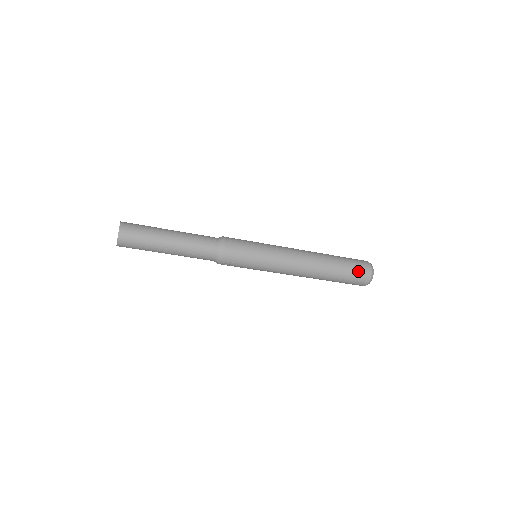
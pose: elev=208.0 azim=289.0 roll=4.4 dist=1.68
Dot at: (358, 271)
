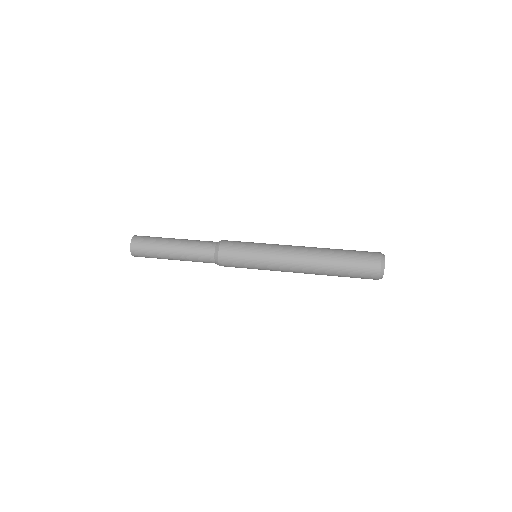
Dot at: (363, 274)
